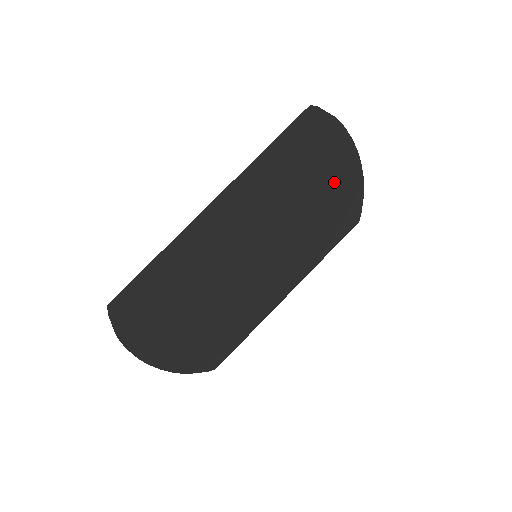
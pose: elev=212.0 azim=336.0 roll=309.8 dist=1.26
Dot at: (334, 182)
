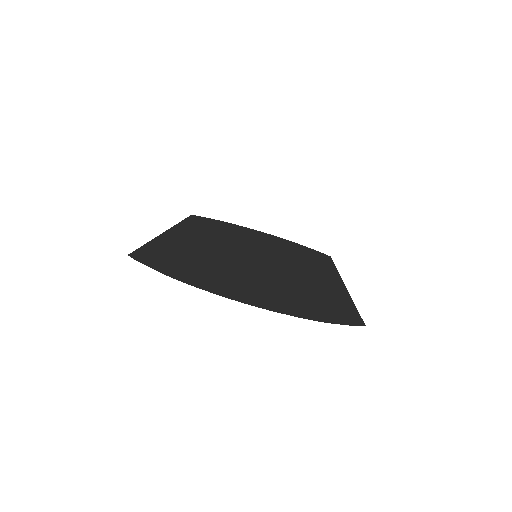
Dot at: occluded
